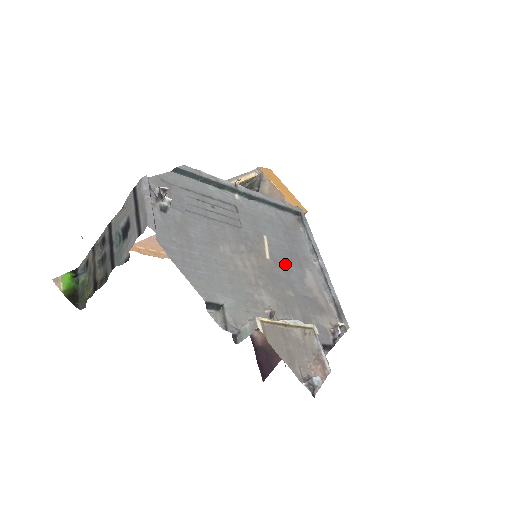
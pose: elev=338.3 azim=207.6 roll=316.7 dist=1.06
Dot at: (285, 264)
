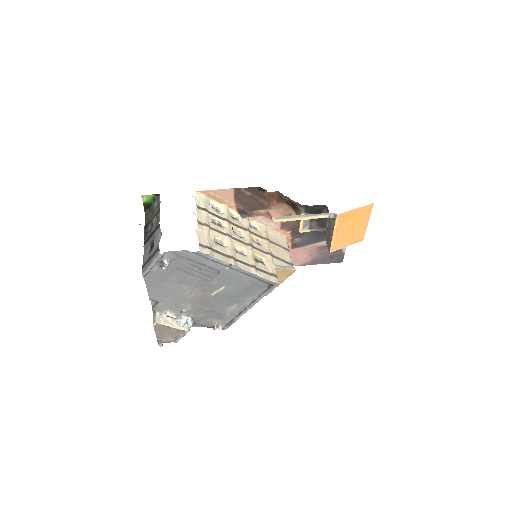
Dot at: (222, 299)
